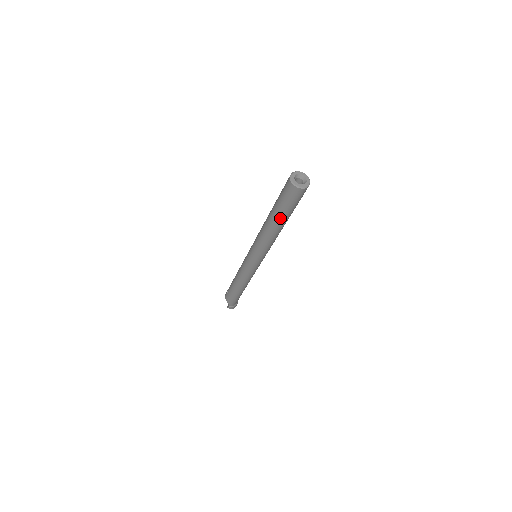
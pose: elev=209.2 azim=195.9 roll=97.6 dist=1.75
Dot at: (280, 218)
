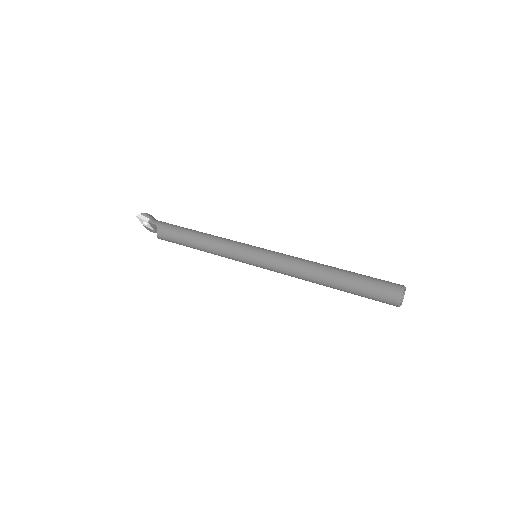
Dot at: occluded
